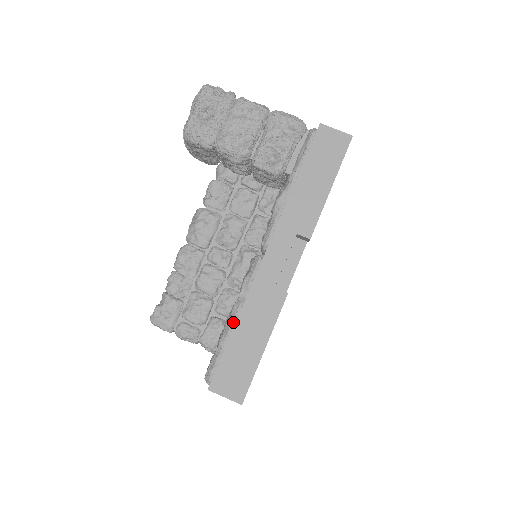
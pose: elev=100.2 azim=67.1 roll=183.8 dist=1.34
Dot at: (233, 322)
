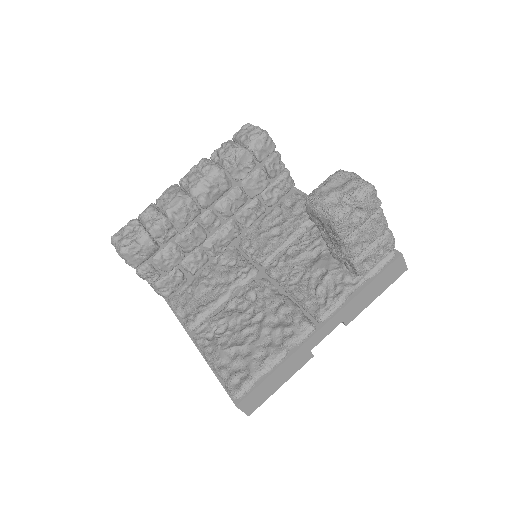
Dot at: (275, 366)
